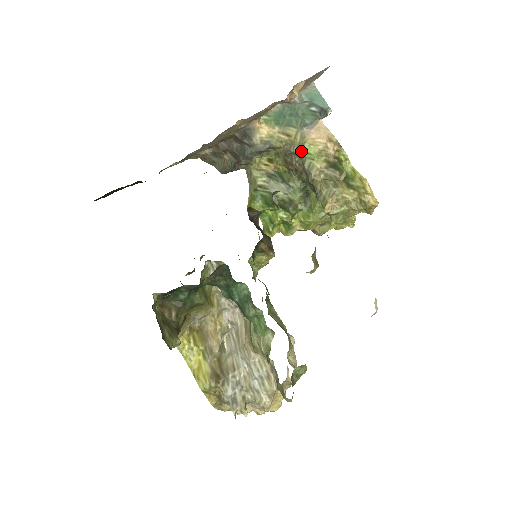
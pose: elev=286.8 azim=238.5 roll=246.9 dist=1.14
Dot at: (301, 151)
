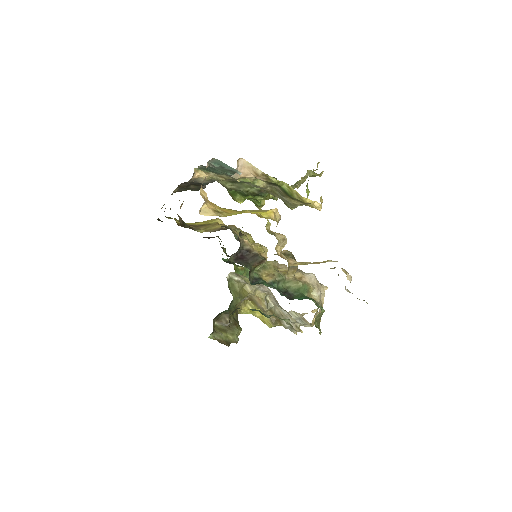
Dot at: occluded
